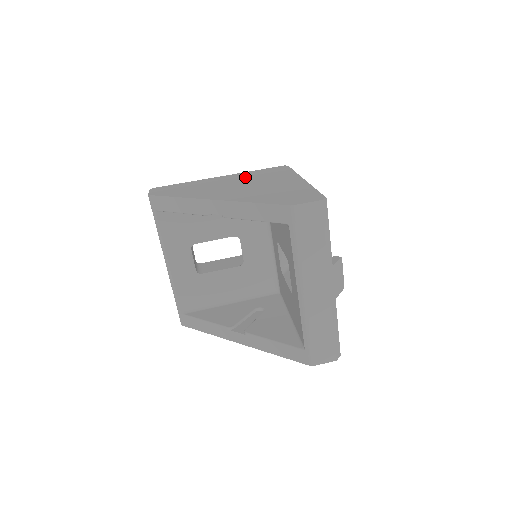
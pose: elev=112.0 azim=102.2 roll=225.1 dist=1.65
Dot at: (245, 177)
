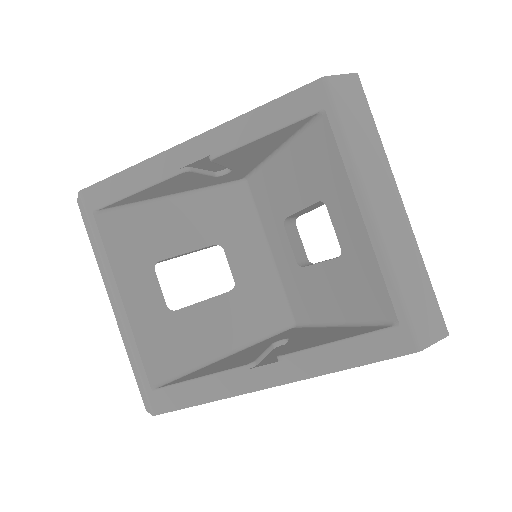
Dot at: occluded
